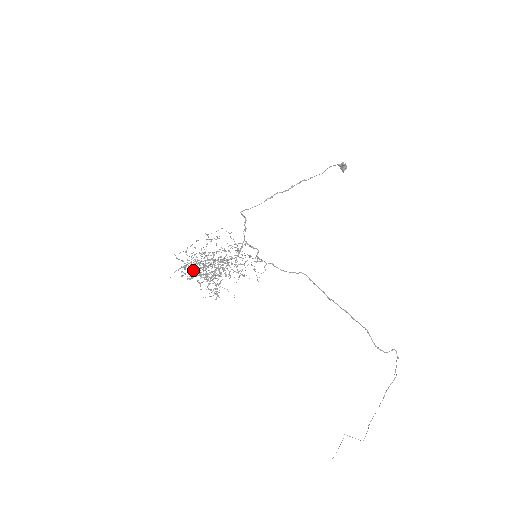
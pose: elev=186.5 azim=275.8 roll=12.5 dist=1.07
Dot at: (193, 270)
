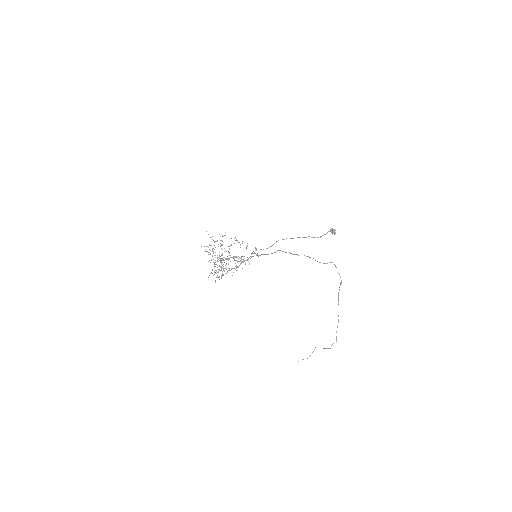
Dot at: occluded
